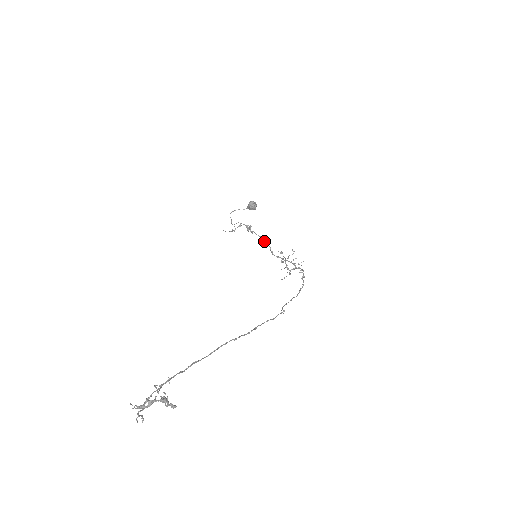
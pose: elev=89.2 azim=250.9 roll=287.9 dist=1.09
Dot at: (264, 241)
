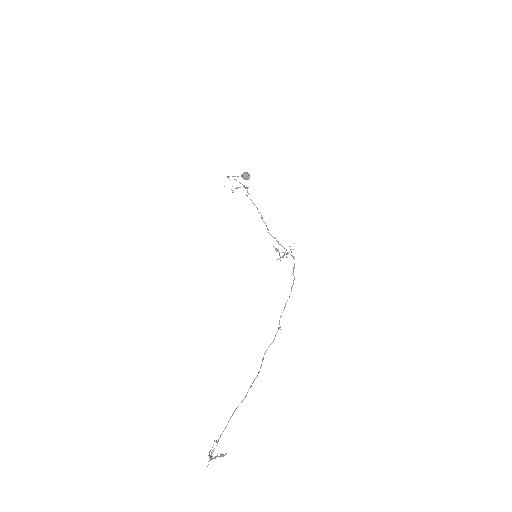
Dot at: (261, 216)
